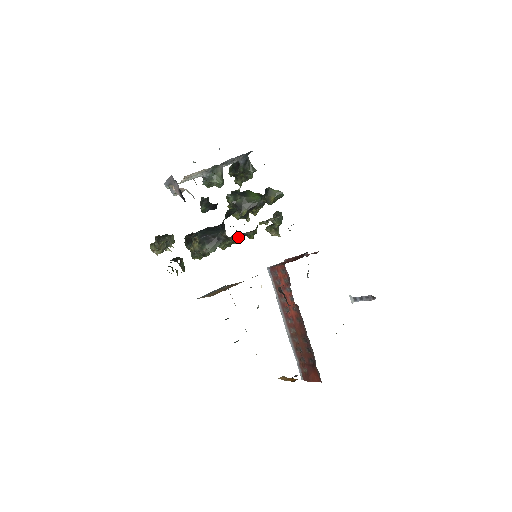
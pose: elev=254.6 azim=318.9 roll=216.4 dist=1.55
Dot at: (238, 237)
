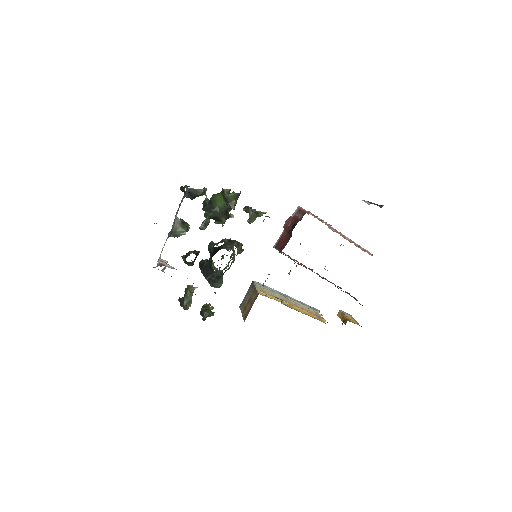
Dot at: occluded
